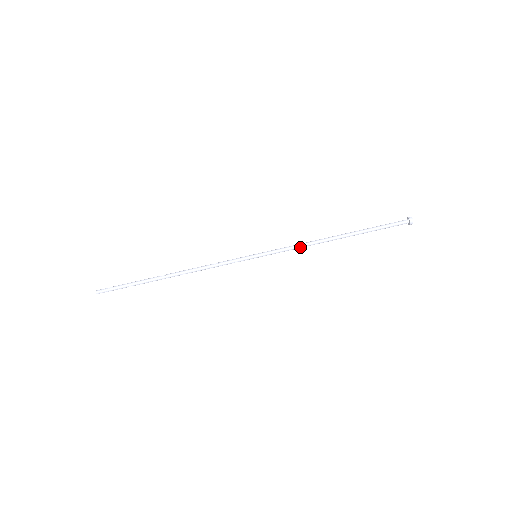
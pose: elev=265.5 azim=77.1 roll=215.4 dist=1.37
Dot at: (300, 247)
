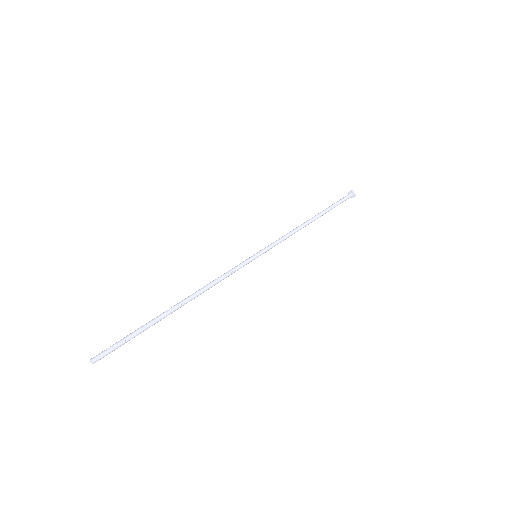
Dot at: (289, 236)
